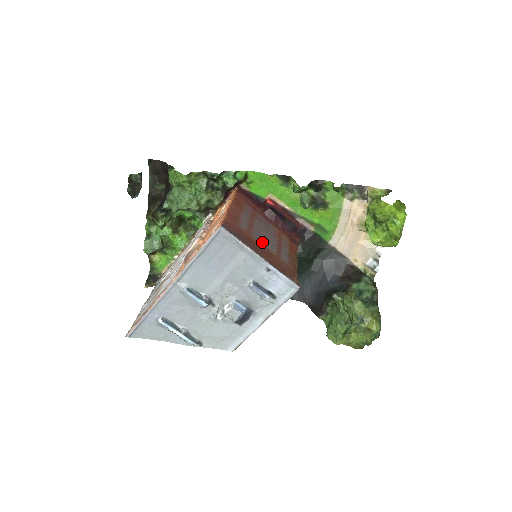
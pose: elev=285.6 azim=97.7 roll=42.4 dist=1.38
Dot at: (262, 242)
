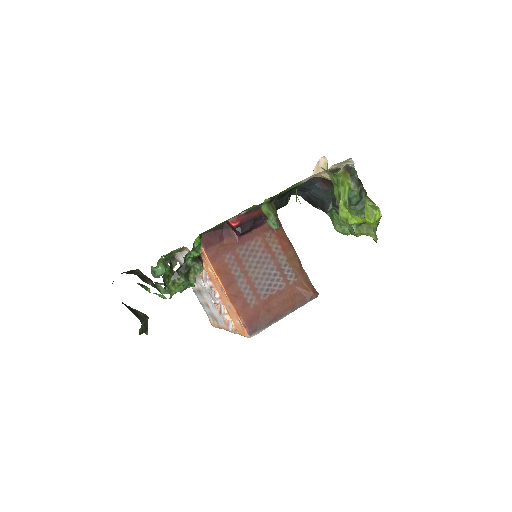
Dot at: (271, 290)
